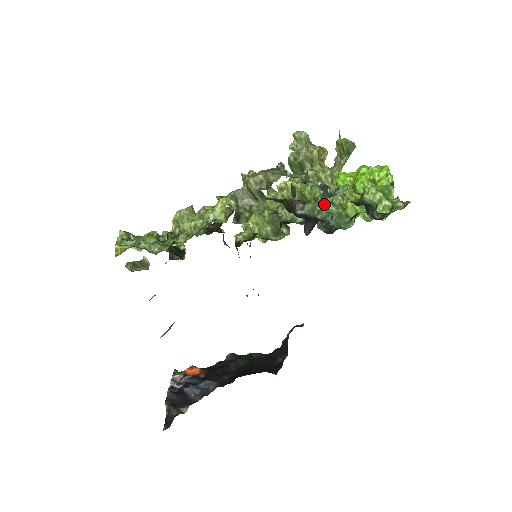
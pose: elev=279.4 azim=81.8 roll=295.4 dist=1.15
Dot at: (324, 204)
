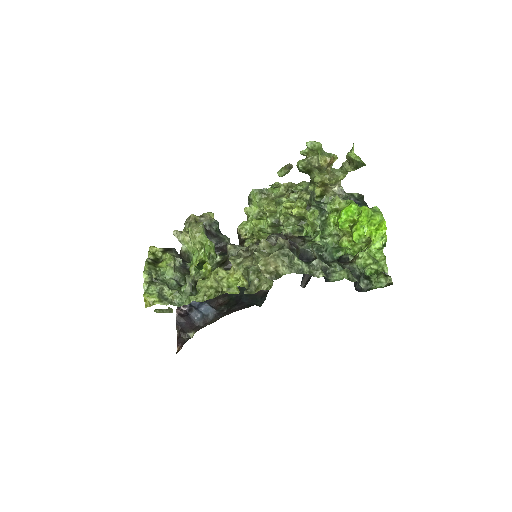
Dot at: (322, 233)
